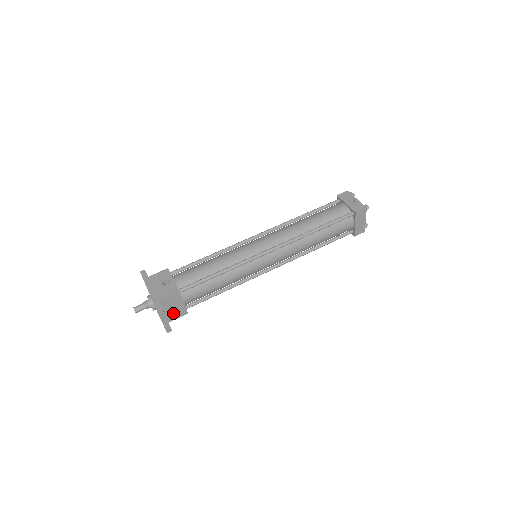
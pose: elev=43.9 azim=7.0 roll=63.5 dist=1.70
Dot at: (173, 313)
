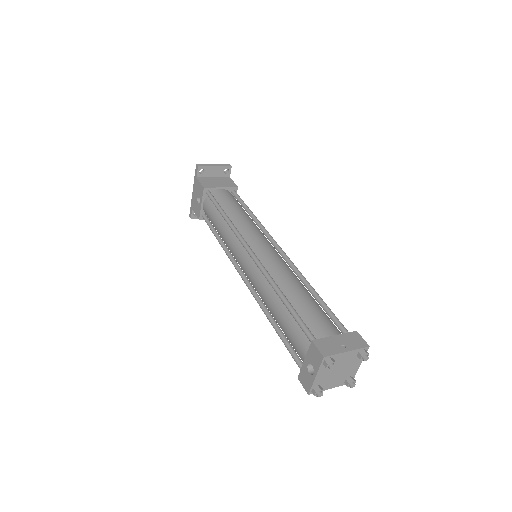
Dot at: occluded
